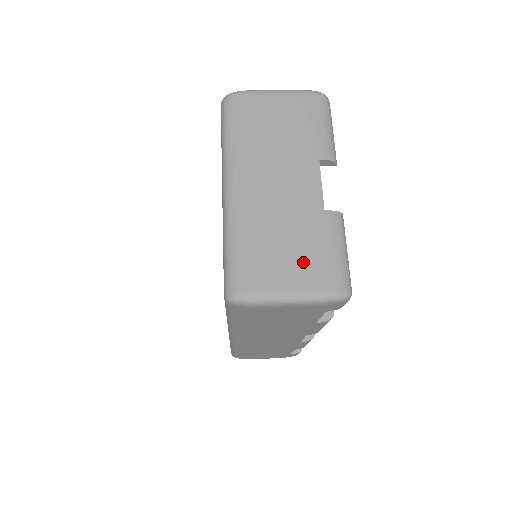
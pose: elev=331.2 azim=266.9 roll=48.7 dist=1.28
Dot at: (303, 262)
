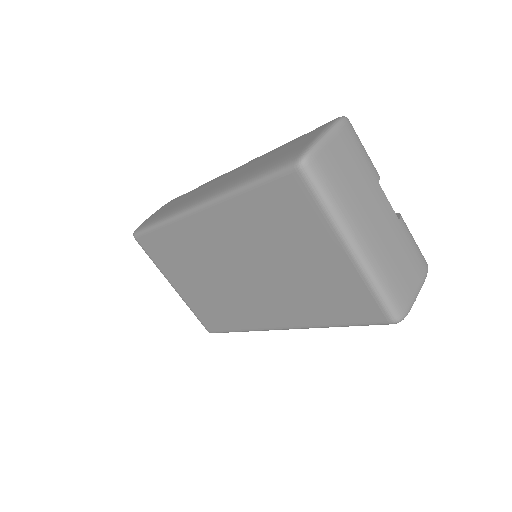
Dot at: (412, 265)
